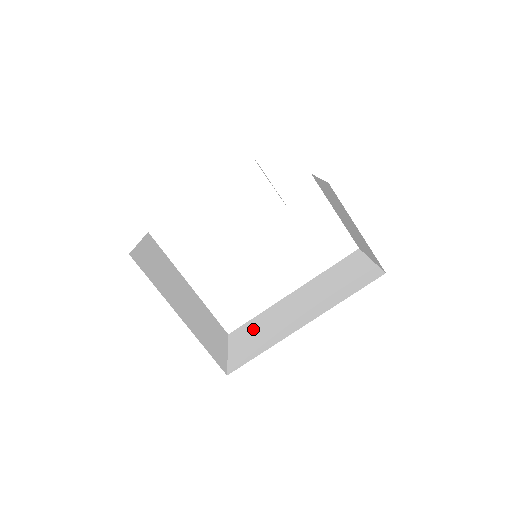
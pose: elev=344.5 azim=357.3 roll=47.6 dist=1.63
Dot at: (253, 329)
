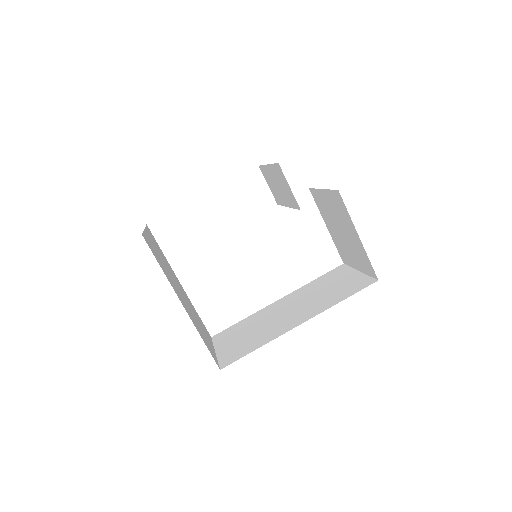
Dot at: (241, 331)
